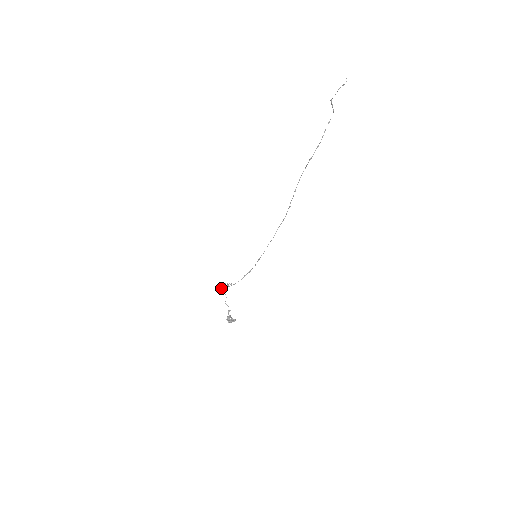
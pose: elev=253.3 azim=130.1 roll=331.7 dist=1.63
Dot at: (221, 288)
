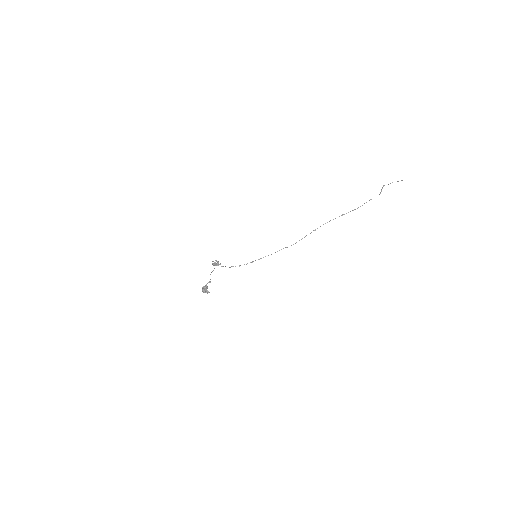
Dot at: (212, 261)
